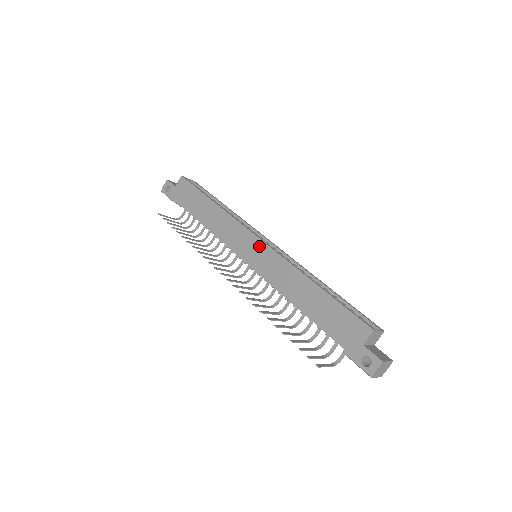
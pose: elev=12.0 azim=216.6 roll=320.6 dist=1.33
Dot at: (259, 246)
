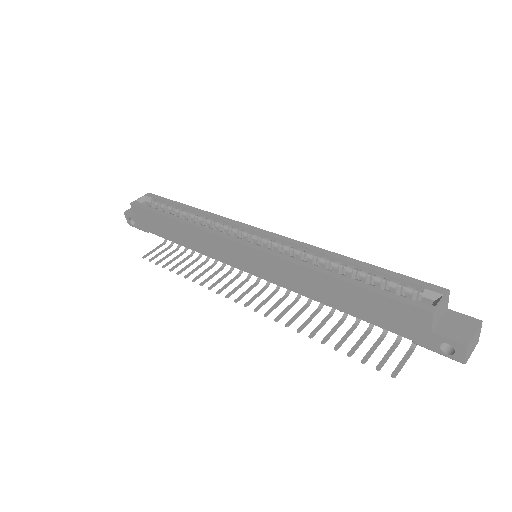
Dot at: (249, 253)
